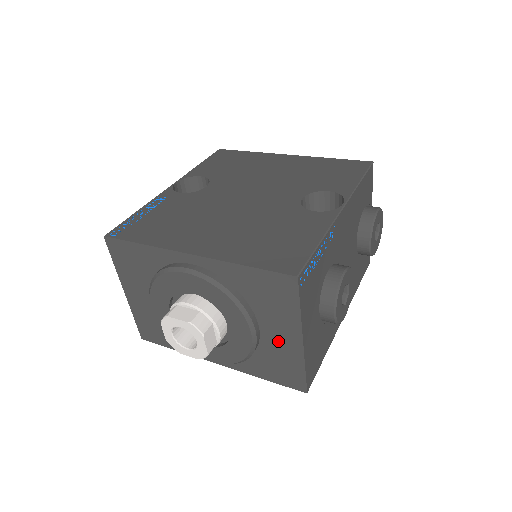
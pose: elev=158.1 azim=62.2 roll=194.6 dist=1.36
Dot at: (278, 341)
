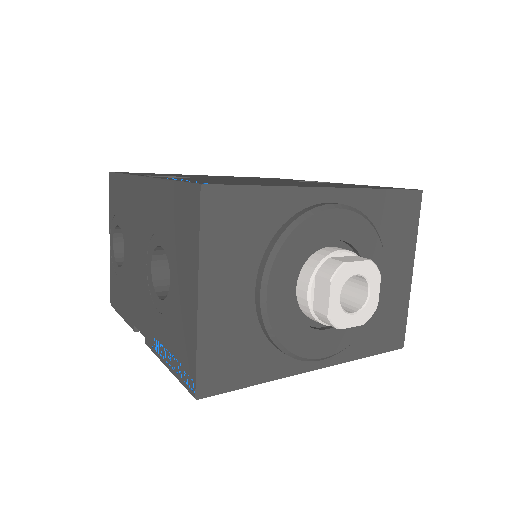
Dot at: (392, 284)
